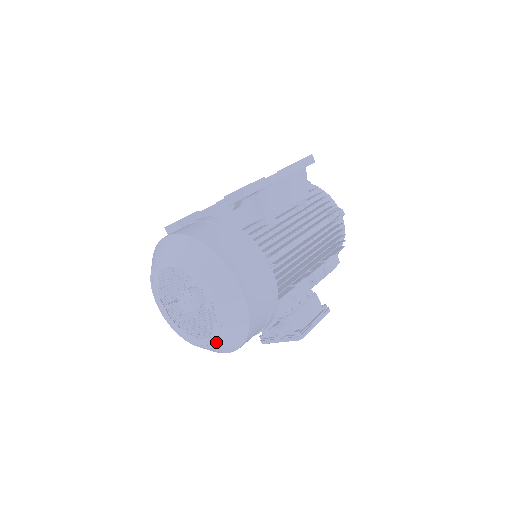
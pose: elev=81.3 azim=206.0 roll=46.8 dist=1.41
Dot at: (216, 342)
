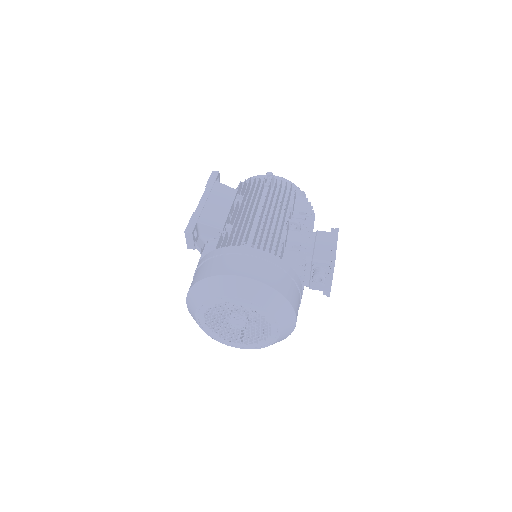
Dot at: (275, 322)
